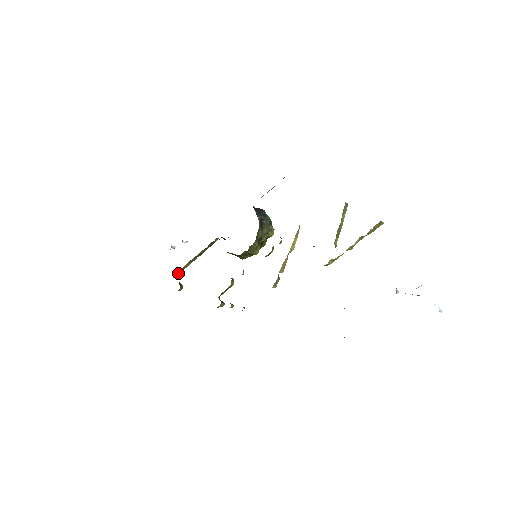
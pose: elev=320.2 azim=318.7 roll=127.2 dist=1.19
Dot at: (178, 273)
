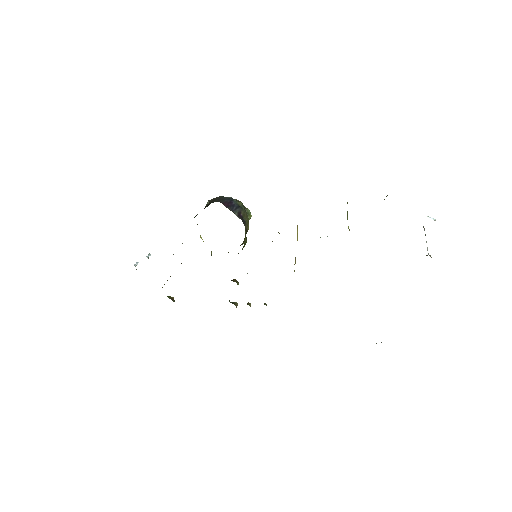
Dot at: occluded
